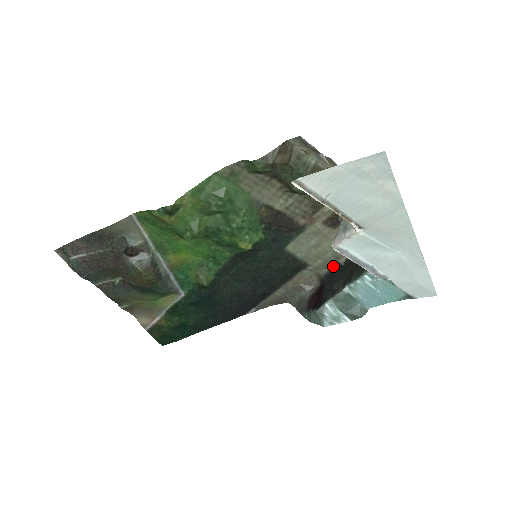
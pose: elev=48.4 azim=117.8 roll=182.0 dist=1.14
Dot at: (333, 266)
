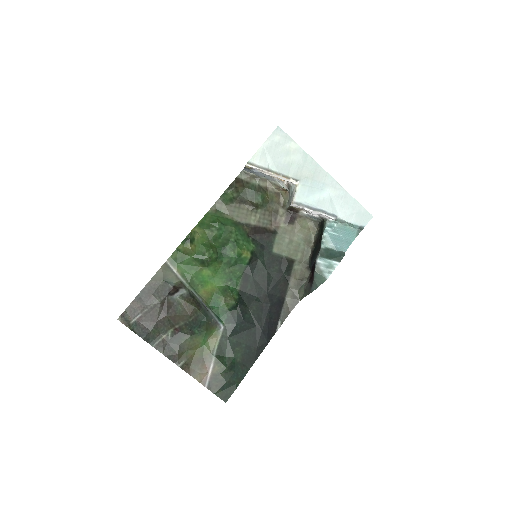
Dot at: (310, 254)
